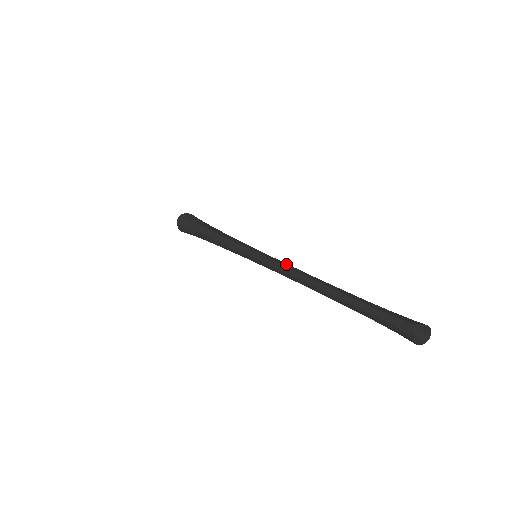
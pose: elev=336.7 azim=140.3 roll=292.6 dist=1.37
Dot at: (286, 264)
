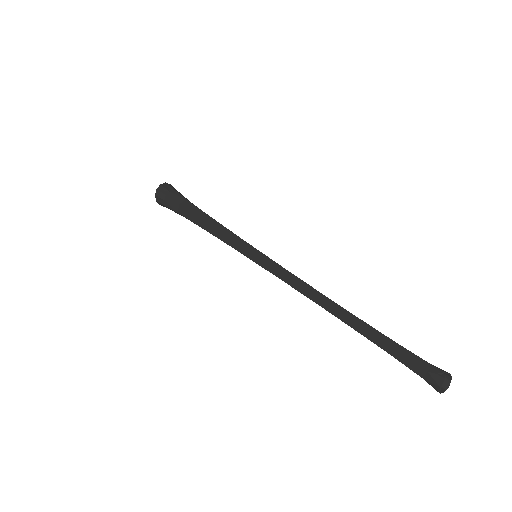
Dot at: occluded
